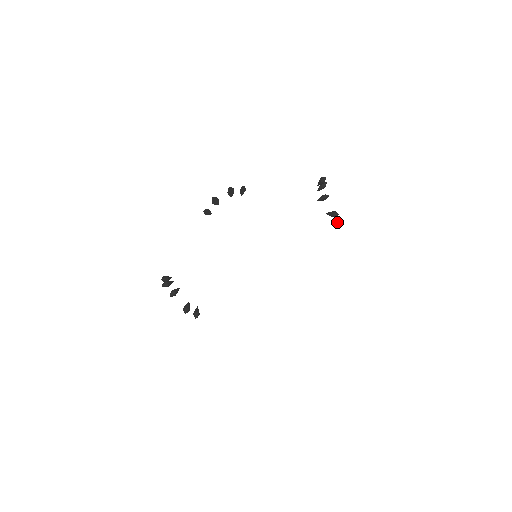
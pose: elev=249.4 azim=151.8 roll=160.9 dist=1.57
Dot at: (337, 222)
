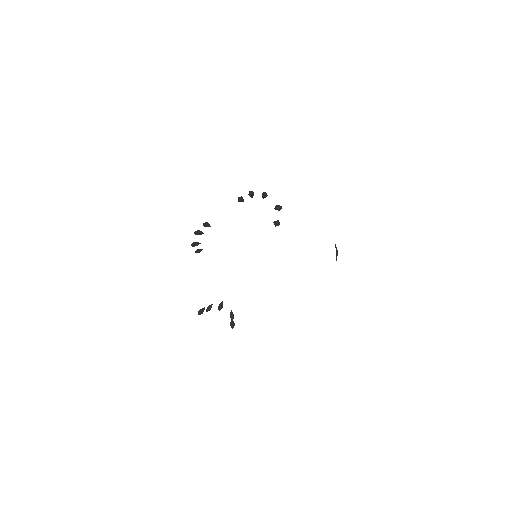
Dot at: (275, 226)
